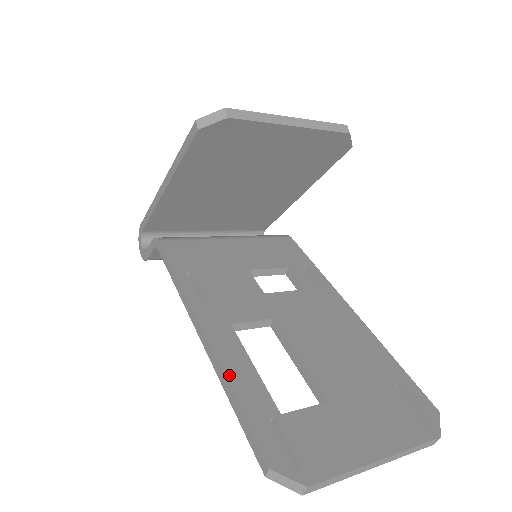
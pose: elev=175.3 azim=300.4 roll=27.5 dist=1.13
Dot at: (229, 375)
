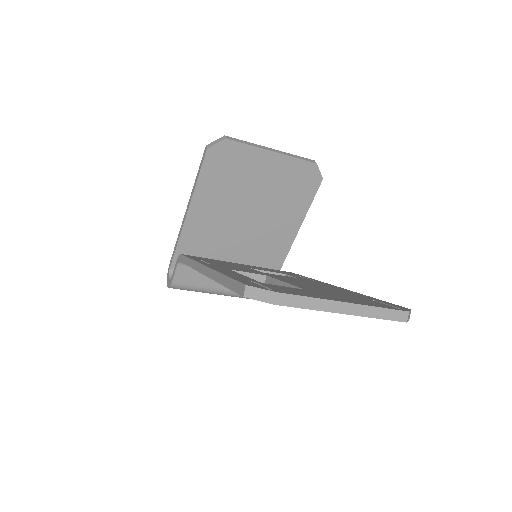
Dot at: (222, 272)
